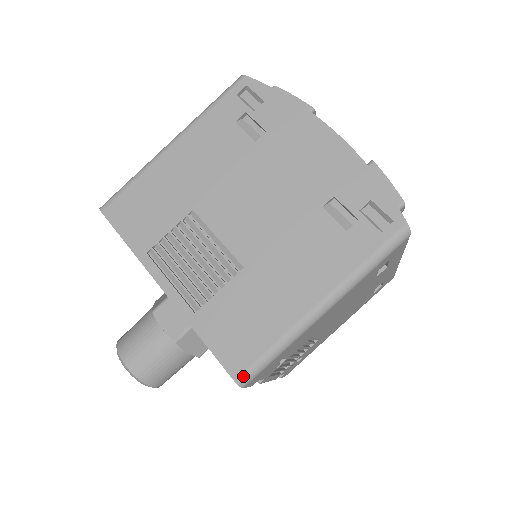
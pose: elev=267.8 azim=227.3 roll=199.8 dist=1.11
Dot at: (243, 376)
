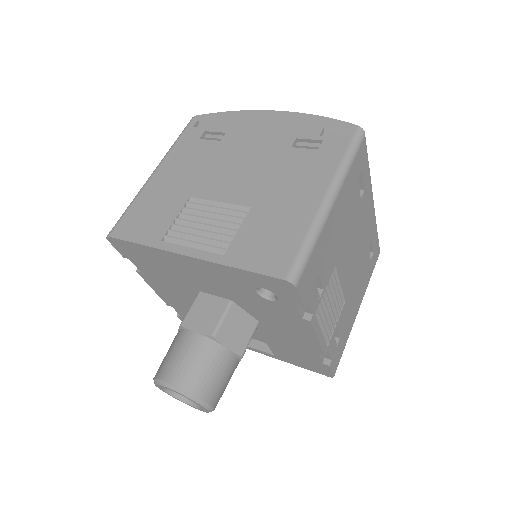
Dot at: (291, 273)
